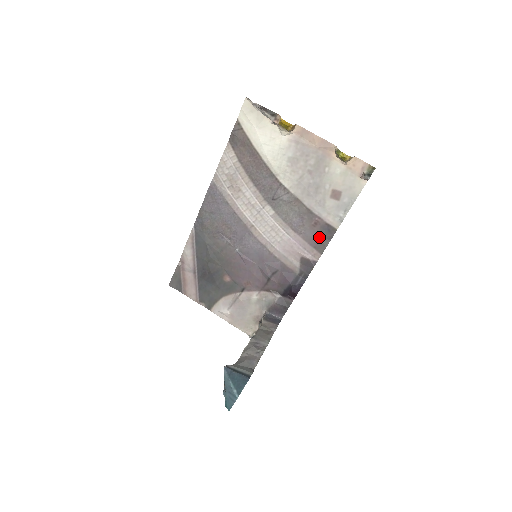
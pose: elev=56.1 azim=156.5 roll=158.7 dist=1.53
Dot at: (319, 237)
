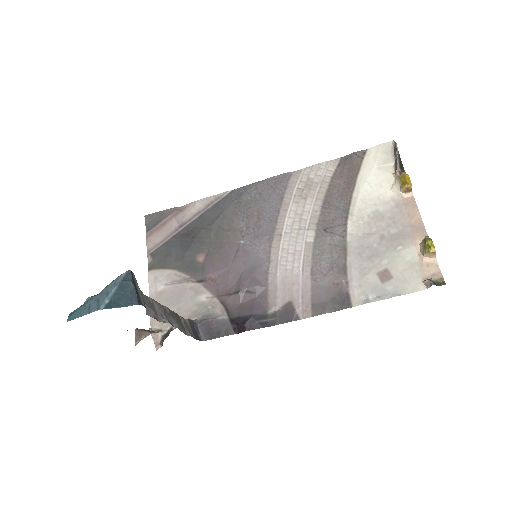
Dot at: (328, 299)
